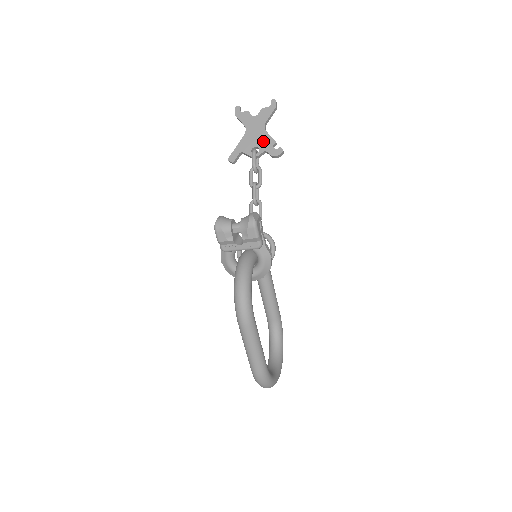
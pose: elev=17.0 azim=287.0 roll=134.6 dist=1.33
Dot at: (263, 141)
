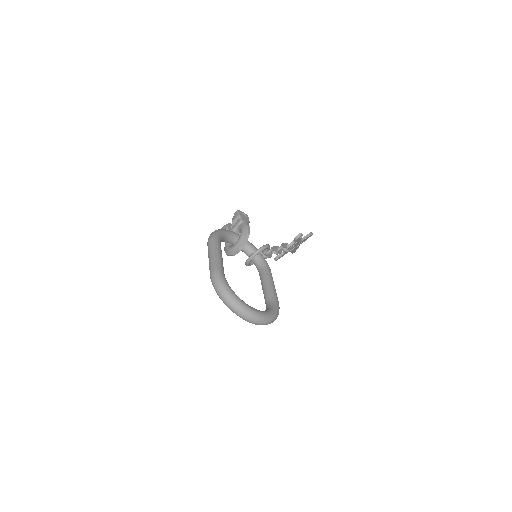
Dot at: occluded
